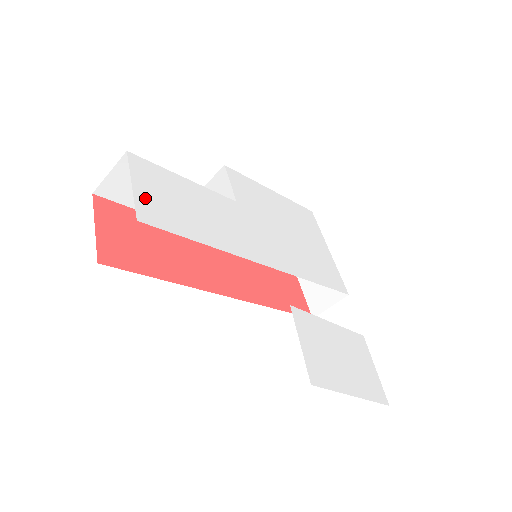
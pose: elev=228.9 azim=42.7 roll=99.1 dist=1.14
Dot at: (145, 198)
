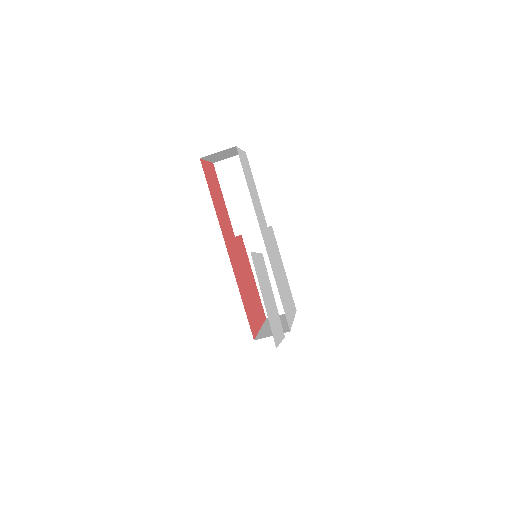
Dot at: (242, 156)
